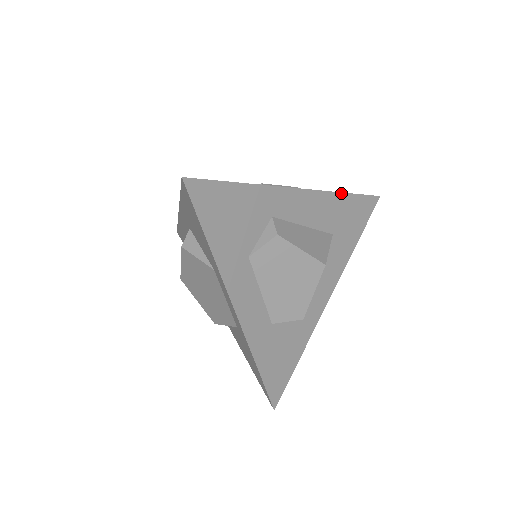
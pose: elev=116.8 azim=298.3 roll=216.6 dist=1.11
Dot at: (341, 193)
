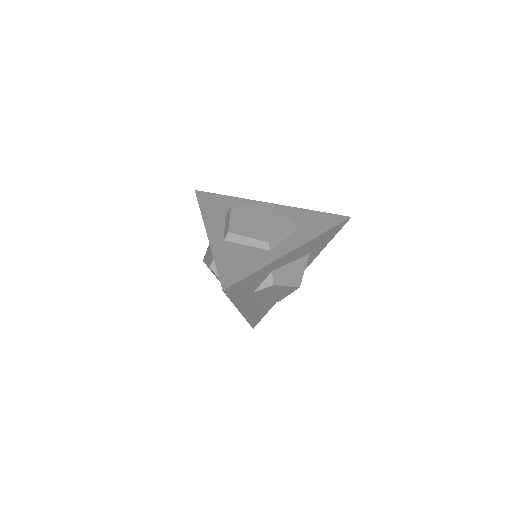
Dot at: (322, 234)
